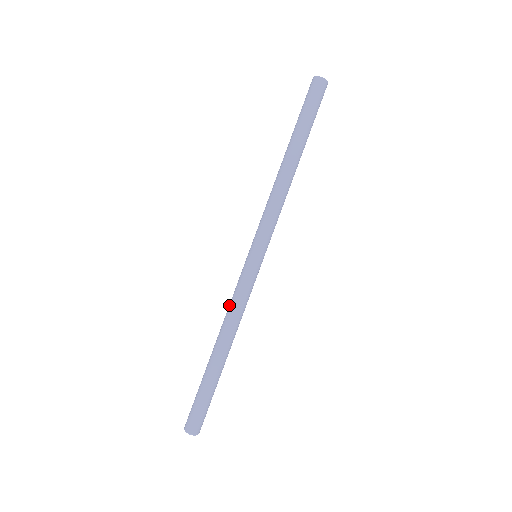
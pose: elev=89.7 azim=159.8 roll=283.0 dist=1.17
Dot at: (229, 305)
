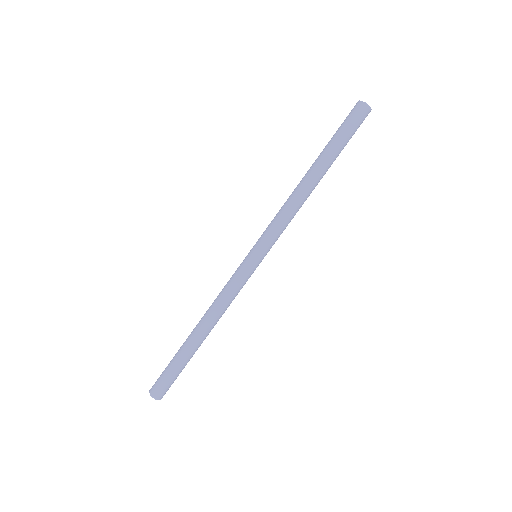
Dot at: (219, 293)
